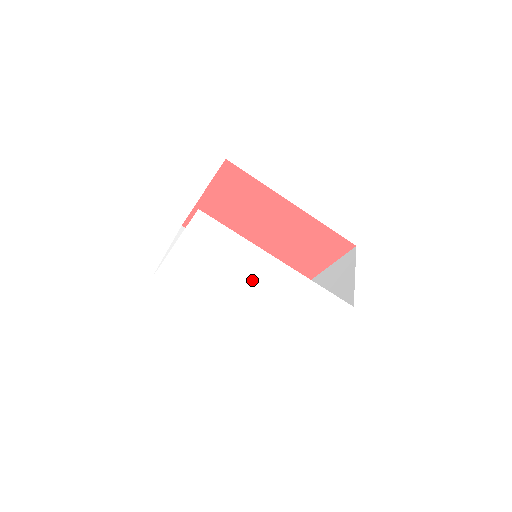
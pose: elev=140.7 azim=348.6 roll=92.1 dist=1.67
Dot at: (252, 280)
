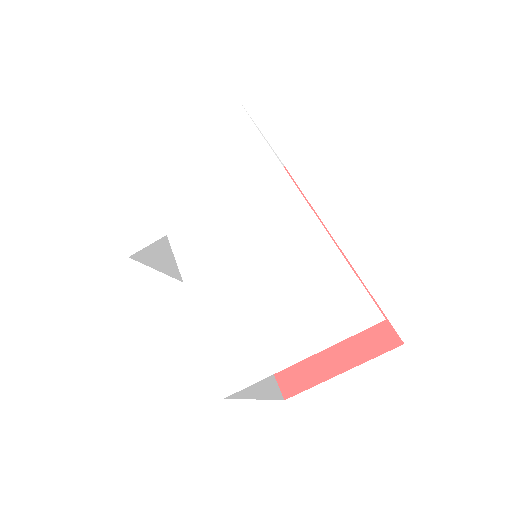
Dot at: (240, 221)
